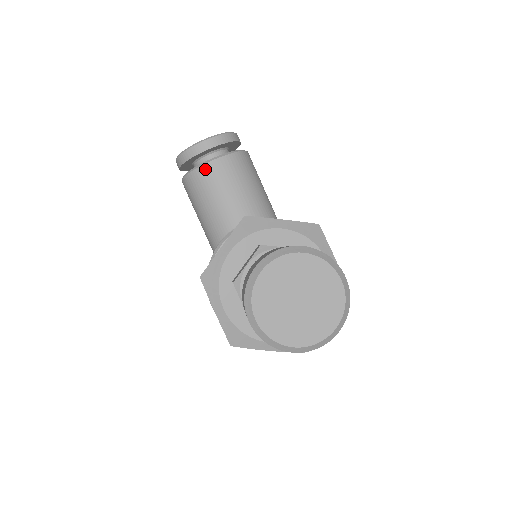
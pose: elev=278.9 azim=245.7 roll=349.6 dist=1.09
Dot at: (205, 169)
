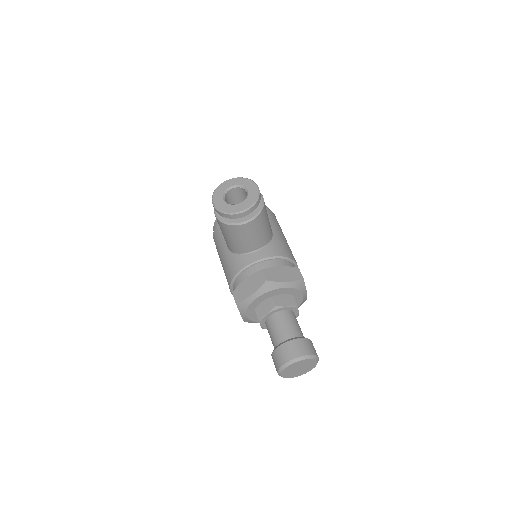
Dot at: (238, 227)
